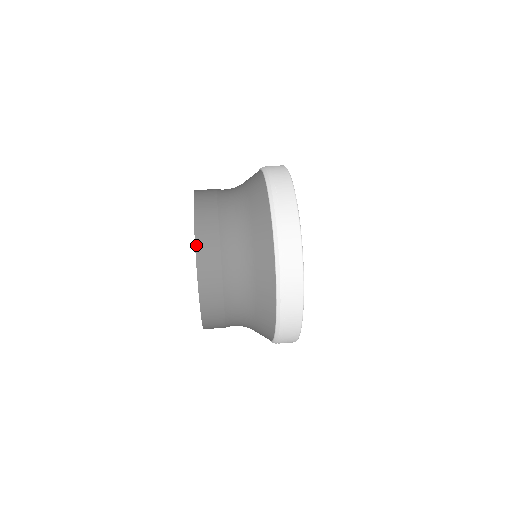
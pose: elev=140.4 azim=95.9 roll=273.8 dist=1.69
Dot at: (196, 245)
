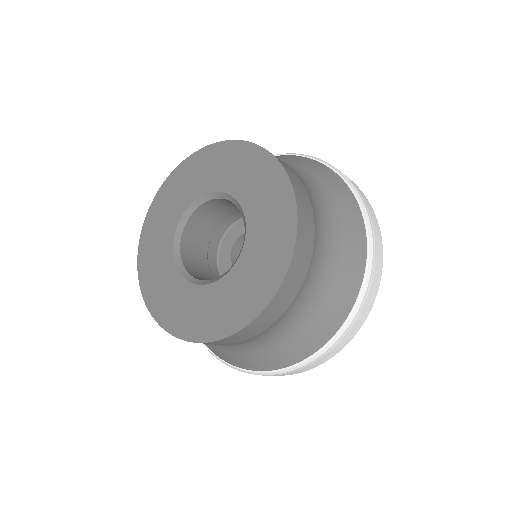
Dot at: (298, 225)
